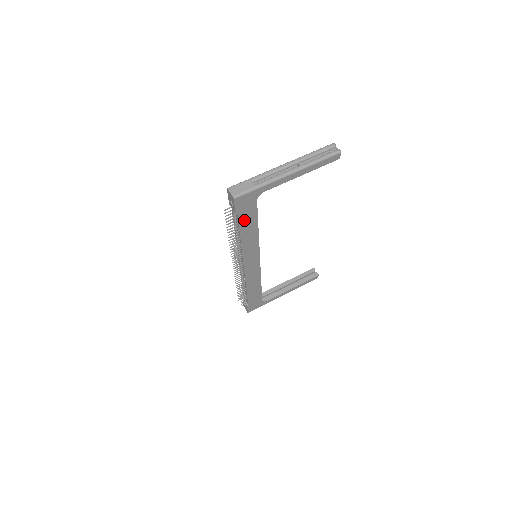
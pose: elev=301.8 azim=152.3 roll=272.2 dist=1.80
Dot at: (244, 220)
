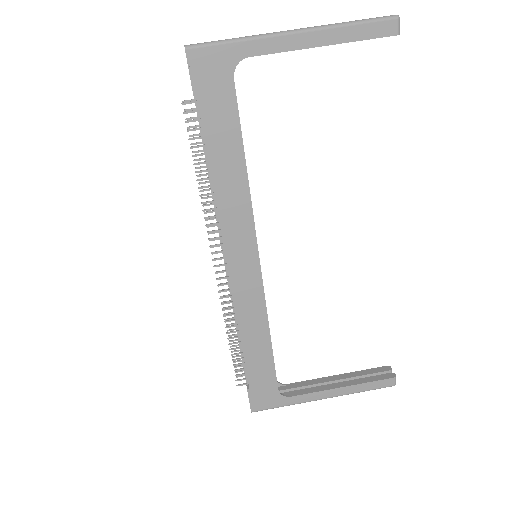
Dot at: (213, 122)
